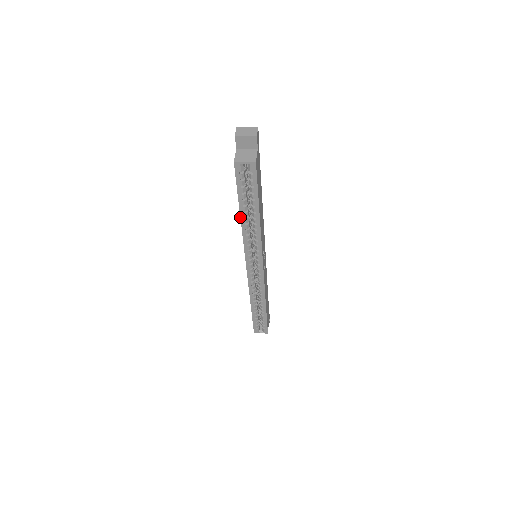
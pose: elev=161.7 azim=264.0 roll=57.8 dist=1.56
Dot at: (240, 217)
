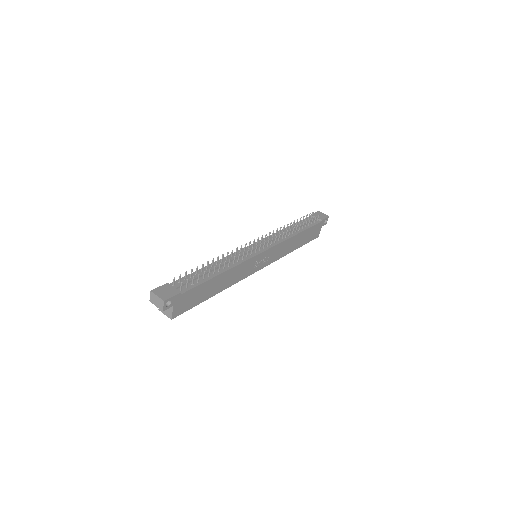
Dot at: occluded
